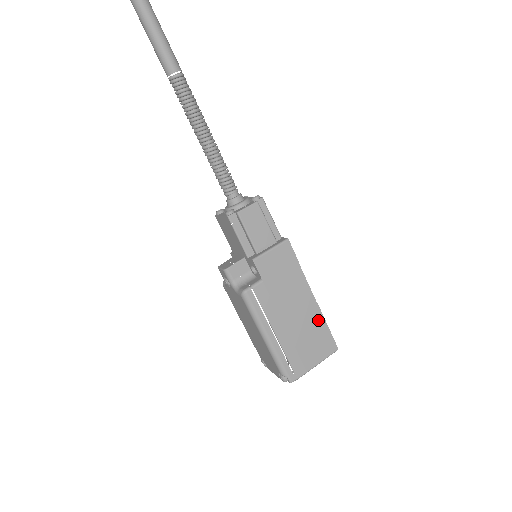
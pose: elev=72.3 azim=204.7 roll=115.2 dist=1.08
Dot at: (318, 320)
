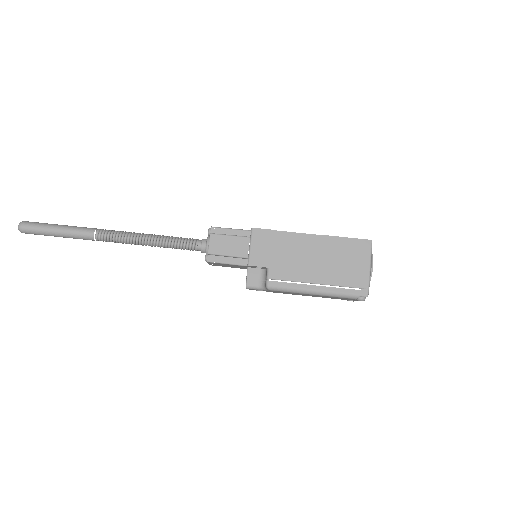
Dot at: (333, 243)
